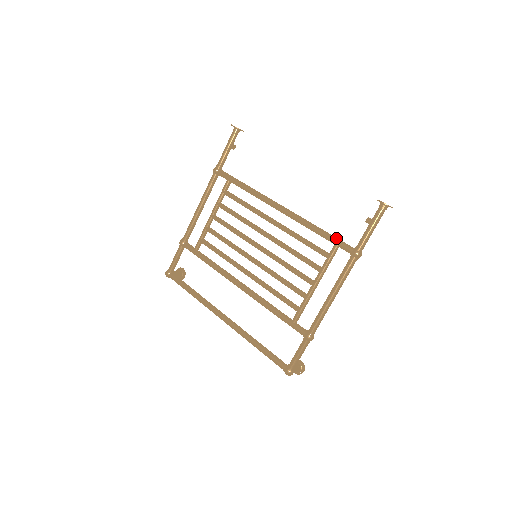
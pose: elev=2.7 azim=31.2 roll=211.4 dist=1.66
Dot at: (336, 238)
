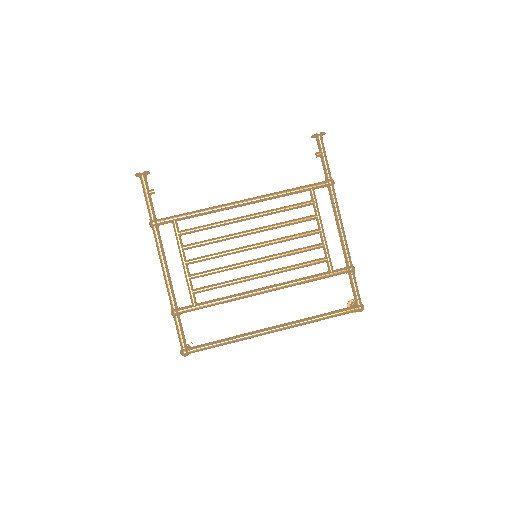
Dot at: (307, 185)
